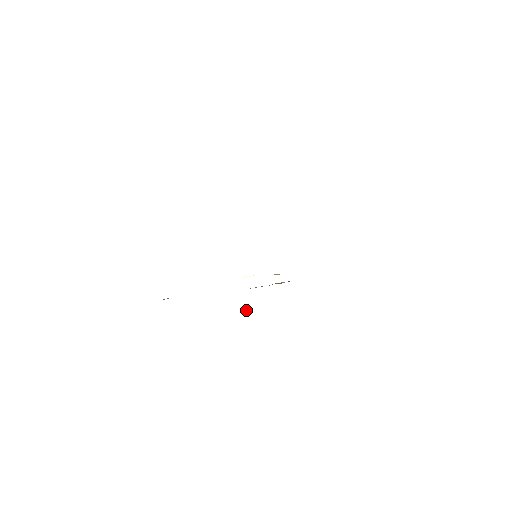
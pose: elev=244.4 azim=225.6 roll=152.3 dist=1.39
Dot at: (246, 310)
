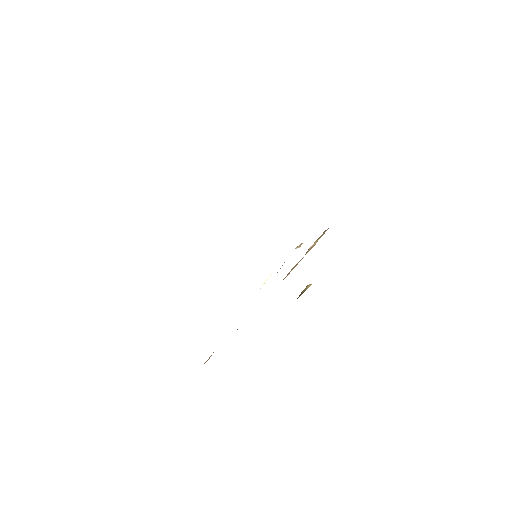
Dot at: (305, 288)
